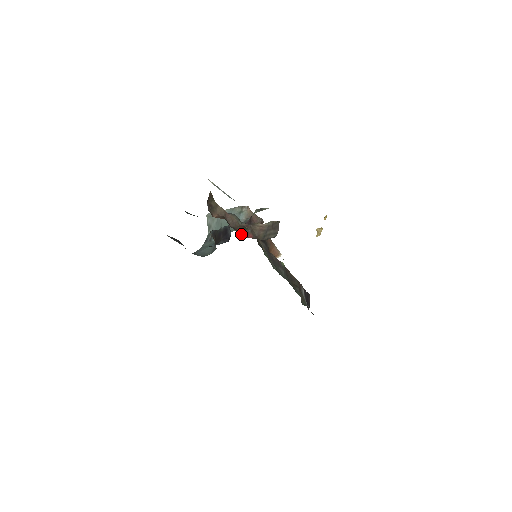
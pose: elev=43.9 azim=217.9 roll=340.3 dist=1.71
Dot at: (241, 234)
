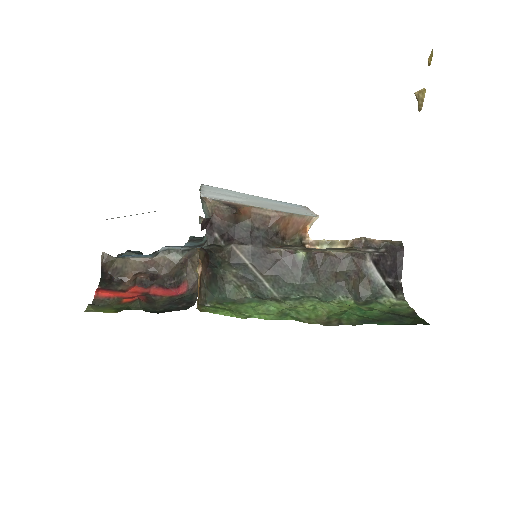
Dot at: (171, 289)
